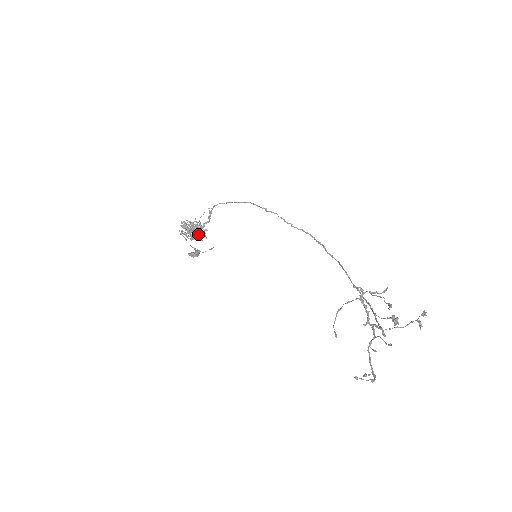
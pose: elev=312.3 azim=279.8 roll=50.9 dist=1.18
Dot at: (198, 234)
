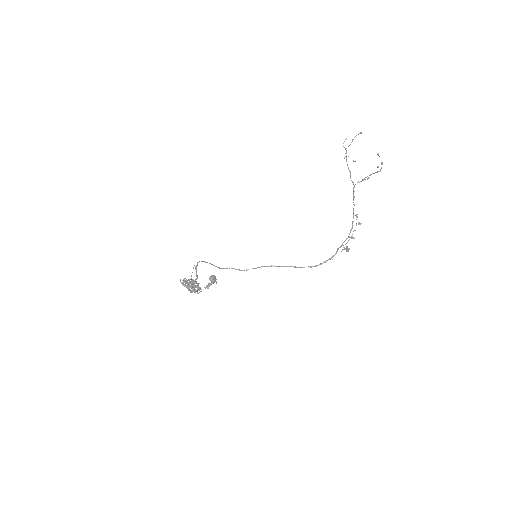
Dot at: (196, 286)
